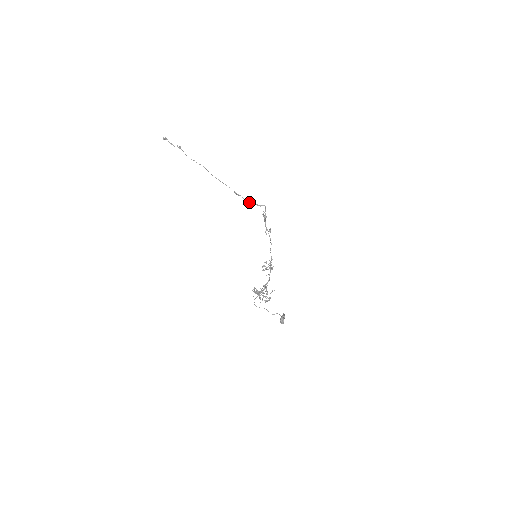
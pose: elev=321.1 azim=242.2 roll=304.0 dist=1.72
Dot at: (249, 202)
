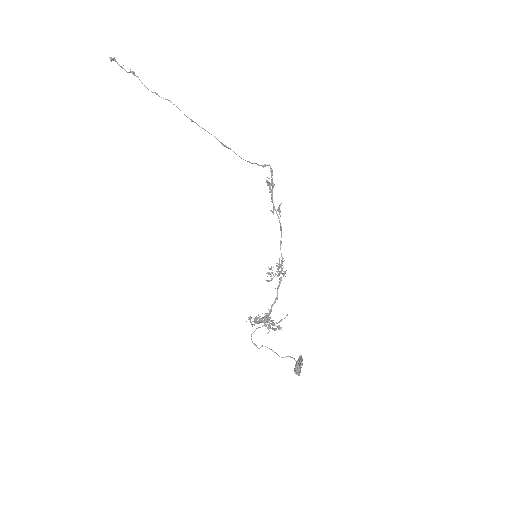
Dot at: (245, 160)
